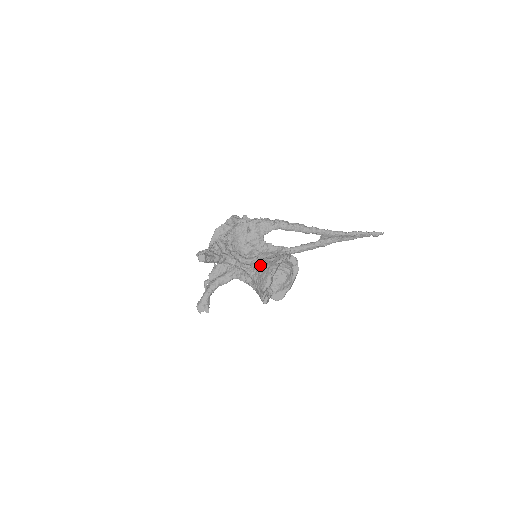
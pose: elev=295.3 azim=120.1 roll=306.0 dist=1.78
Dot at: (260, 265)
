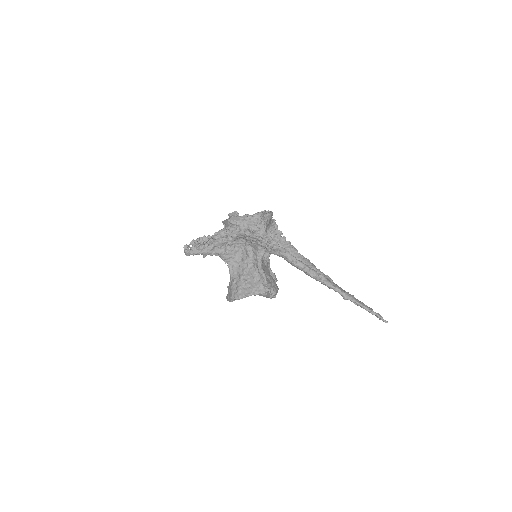
Dot at: (238, 279)
